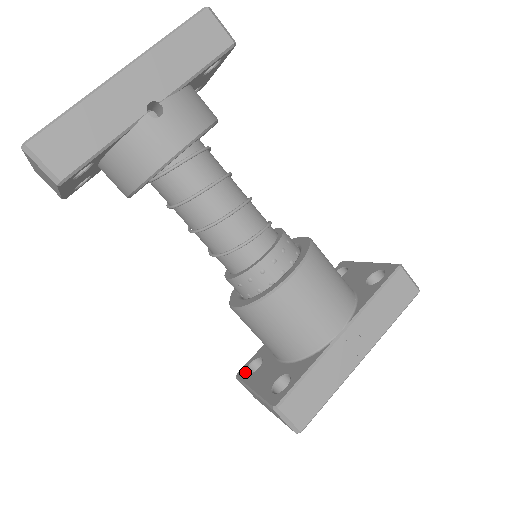
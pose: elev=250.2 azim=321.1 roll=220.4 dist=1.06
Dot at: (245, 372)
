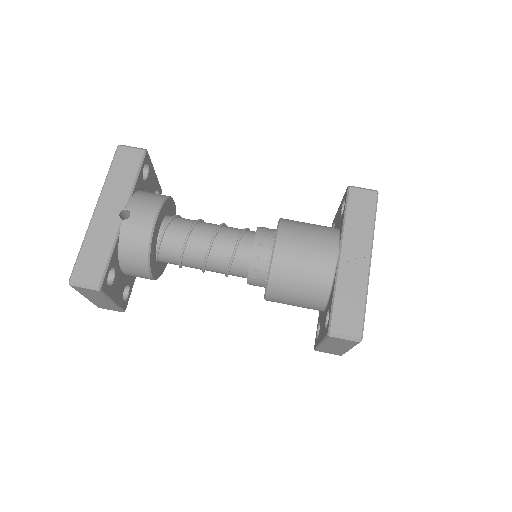
Dot at: (316, 340)
